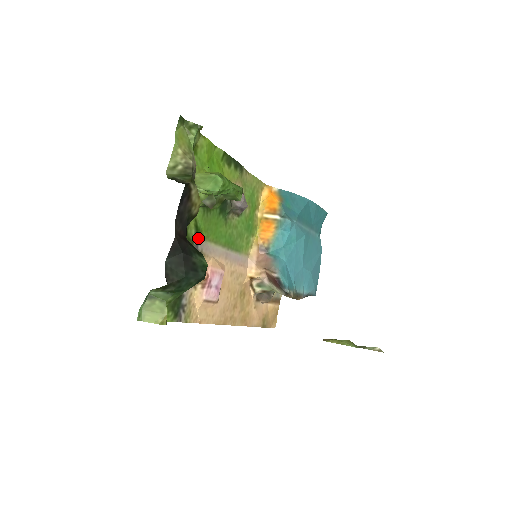
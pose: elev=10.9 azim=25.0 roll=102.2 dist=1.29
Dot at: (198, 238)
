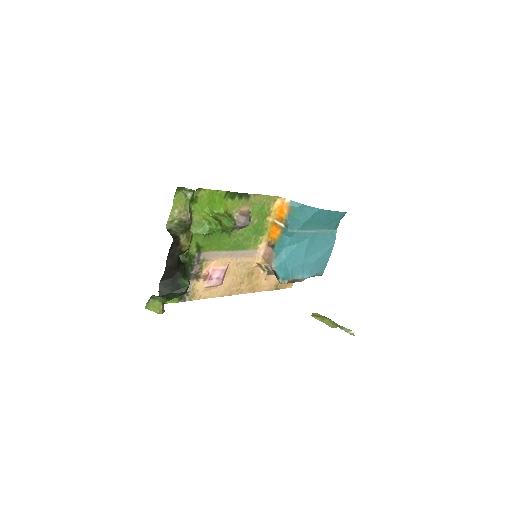
Dot at: (200, 252)
